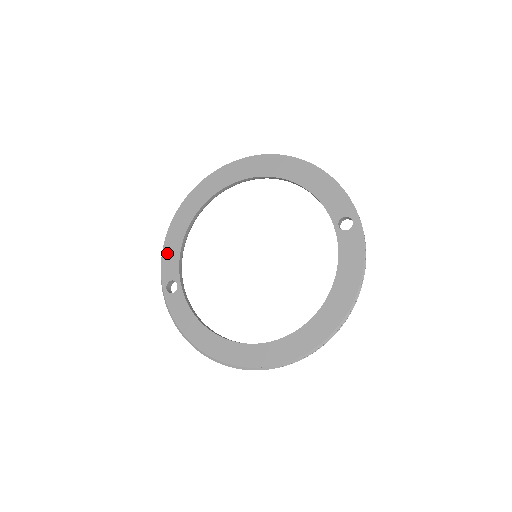
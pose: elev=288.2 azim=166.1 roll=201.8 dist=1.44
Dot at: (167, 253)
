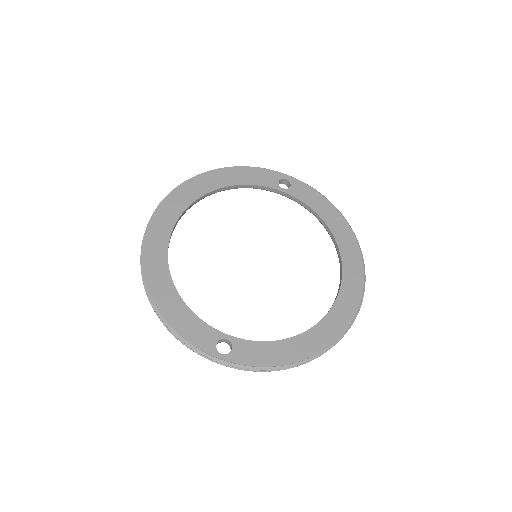
Dot at: (183, 328)
